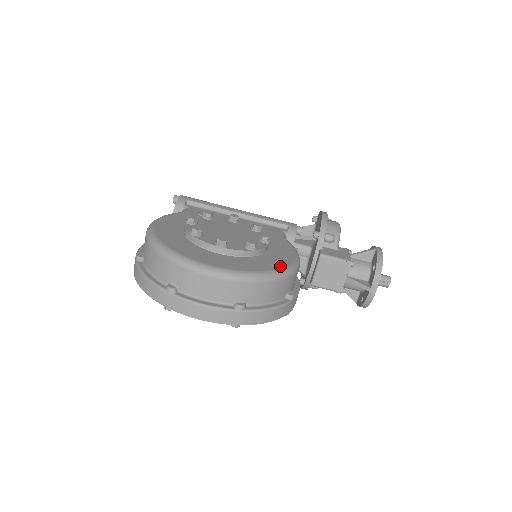
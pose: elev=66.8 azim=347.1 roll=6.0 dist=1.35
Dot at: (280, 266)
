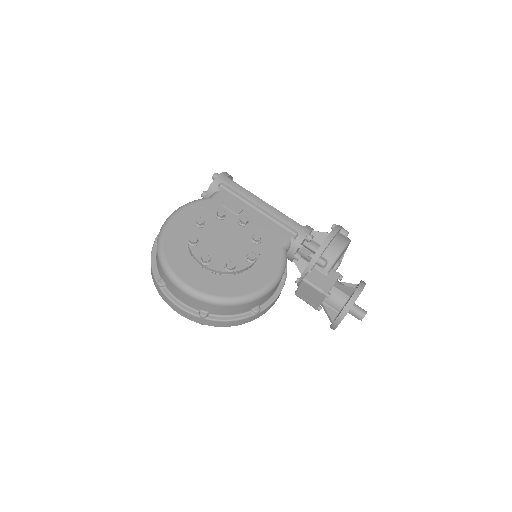
Dot at: (246, 292)
